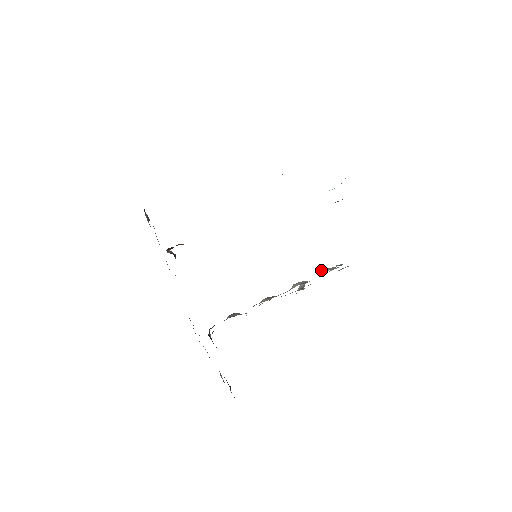
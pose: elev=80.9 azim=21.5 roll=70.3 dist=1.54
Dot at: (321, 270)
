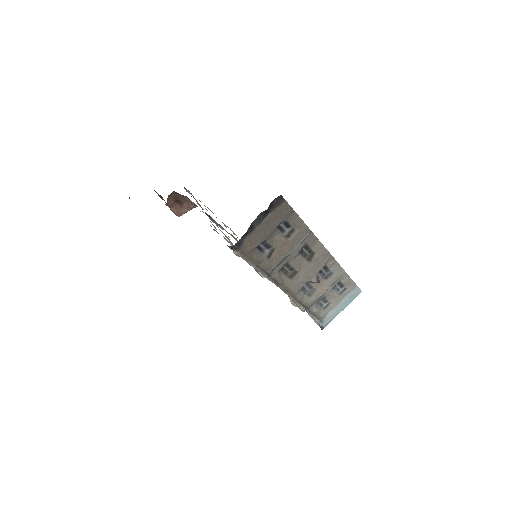
Dot at: (316, 302)
